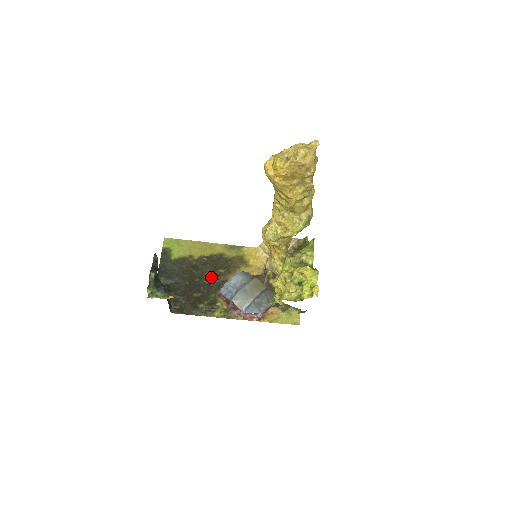
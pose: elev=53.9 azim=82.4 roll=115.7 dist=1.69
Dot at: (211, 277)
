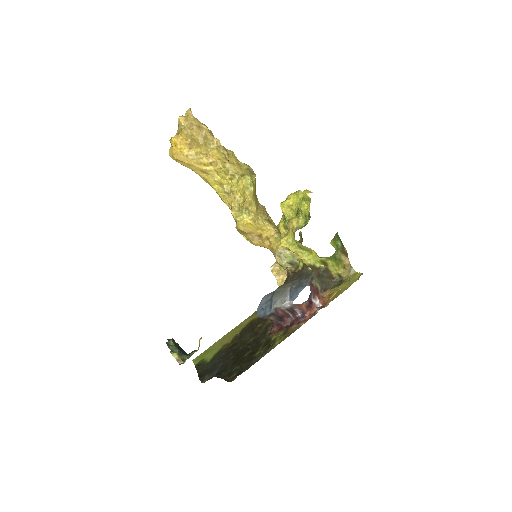
Dot at: (253, 336)
